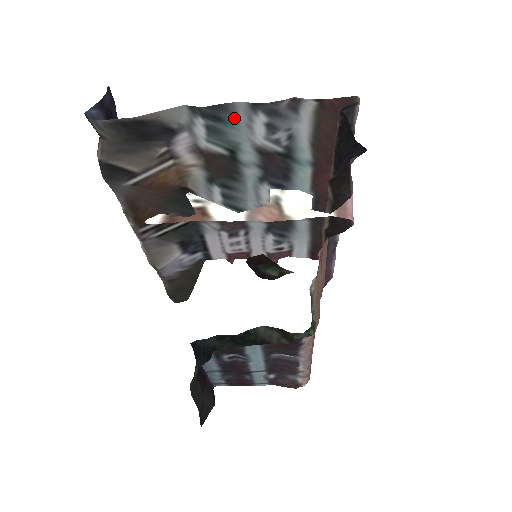
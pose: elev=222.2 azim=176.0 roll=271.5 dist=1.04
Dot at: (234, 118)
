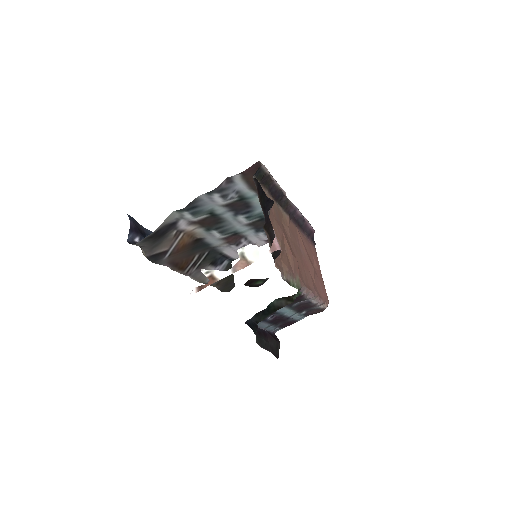
Dot at: (202, 202)
